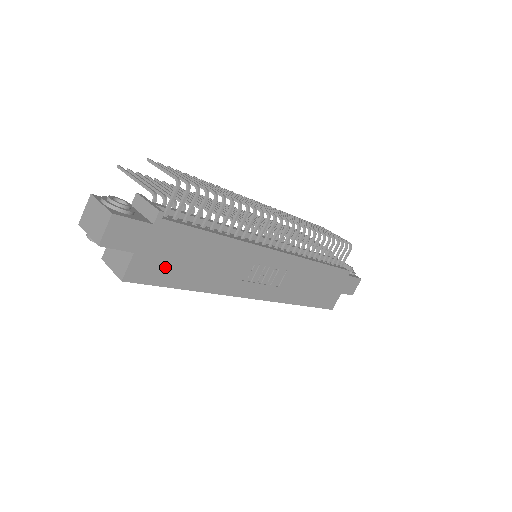
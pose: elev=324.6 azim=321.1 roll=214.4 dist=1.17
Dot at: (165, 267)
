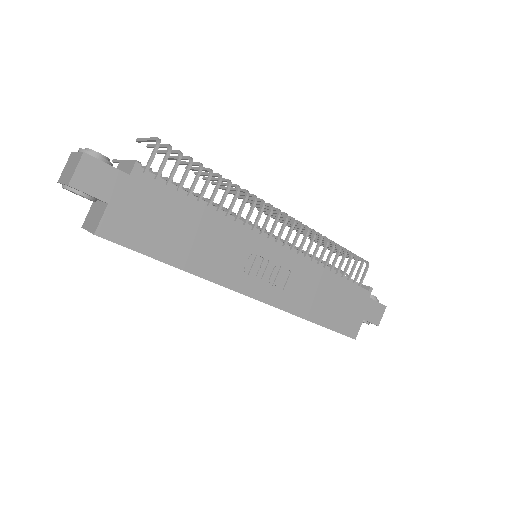
Dot at: (144, 230)
